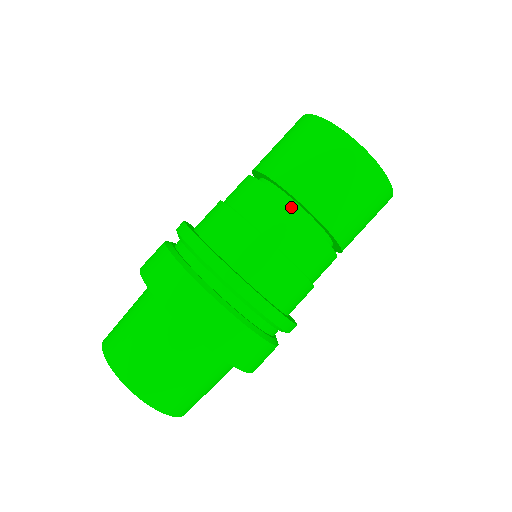
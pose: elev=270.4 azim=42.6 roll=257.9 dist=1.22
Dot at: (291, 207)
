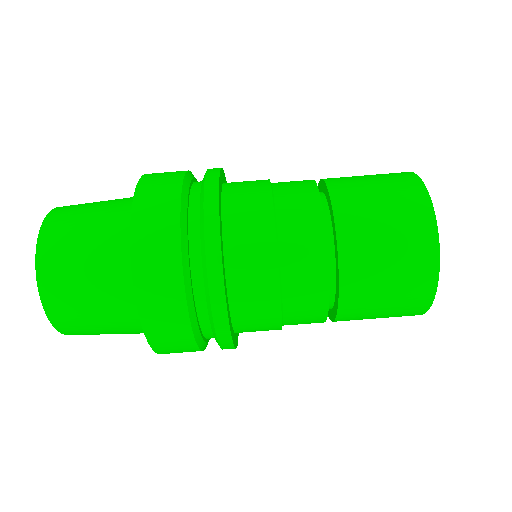
Dot at: (327, 308)
